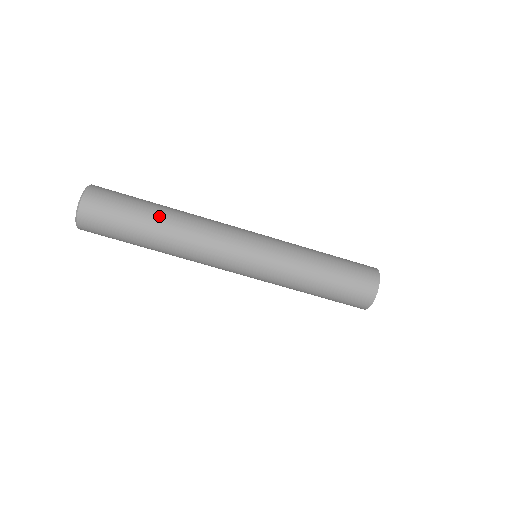
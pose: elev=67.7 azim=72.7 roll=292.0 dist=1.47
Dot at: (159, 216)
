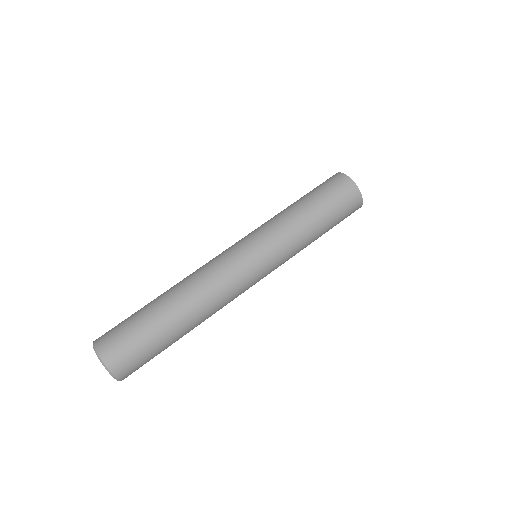
Dot at: (165, 305)
